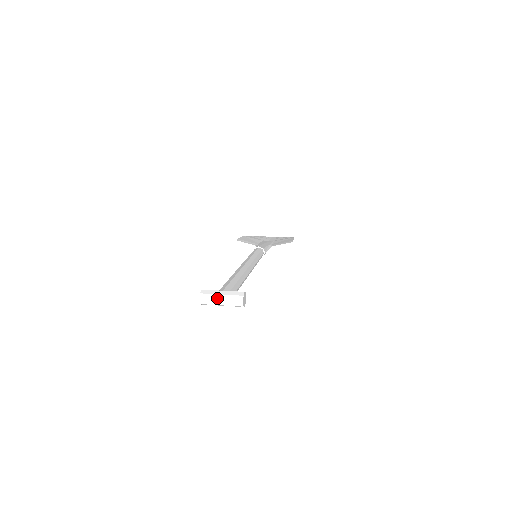
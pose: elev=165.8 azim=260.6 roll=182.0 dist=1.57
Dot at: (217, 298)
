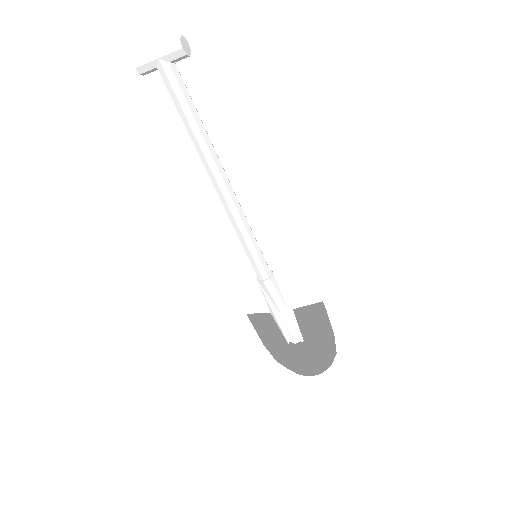
Dot at: (154, 48)
